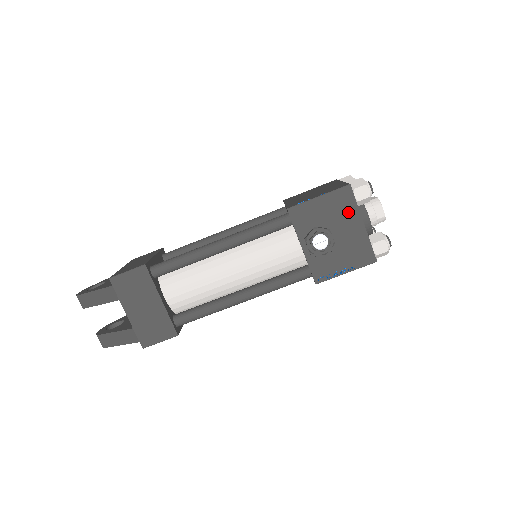
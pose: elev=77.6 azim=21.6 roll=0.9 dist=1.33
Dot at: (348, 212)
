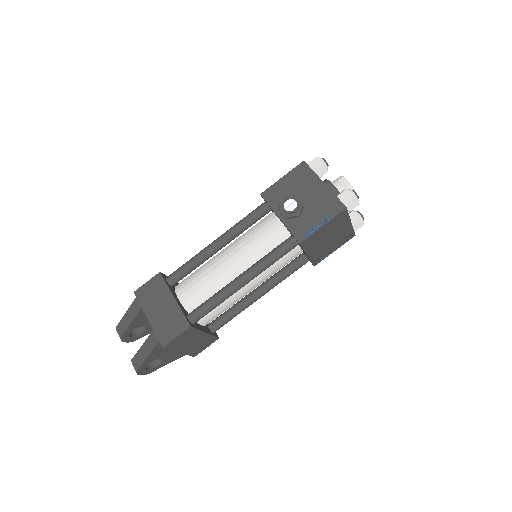
Dot at: (308, 179)
